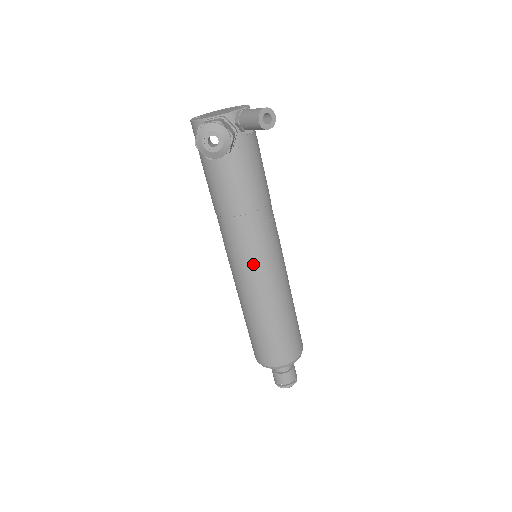
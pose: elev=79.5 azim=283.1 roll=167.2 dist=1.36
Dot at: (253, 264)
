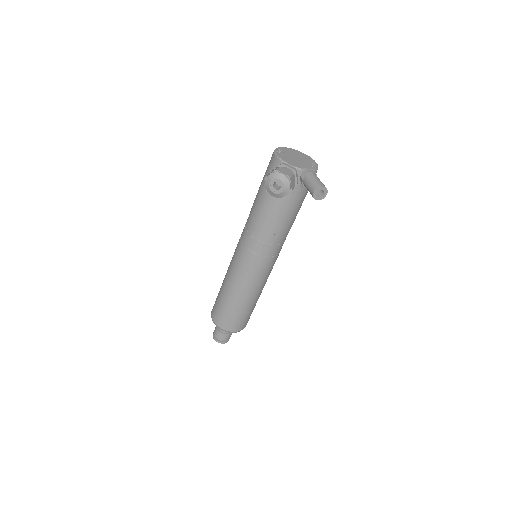
Dot at: (250, 263)
